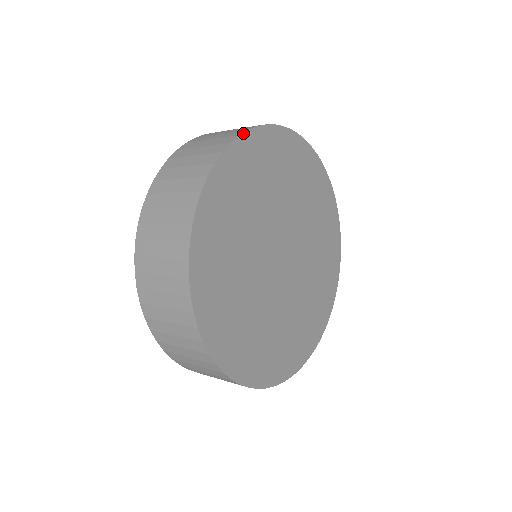
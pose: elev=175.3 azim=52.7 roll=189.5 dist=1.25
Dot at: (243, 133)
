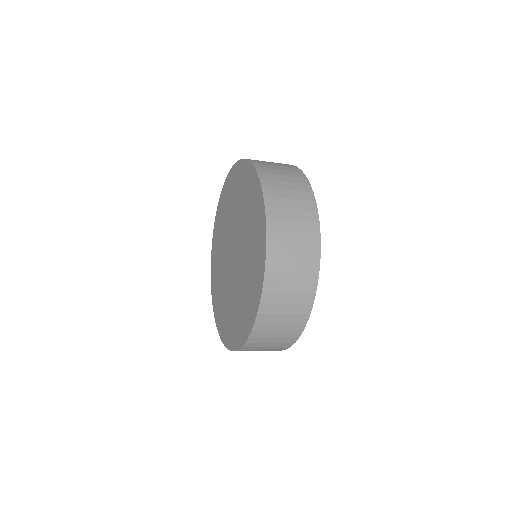
Dot at: occluded
